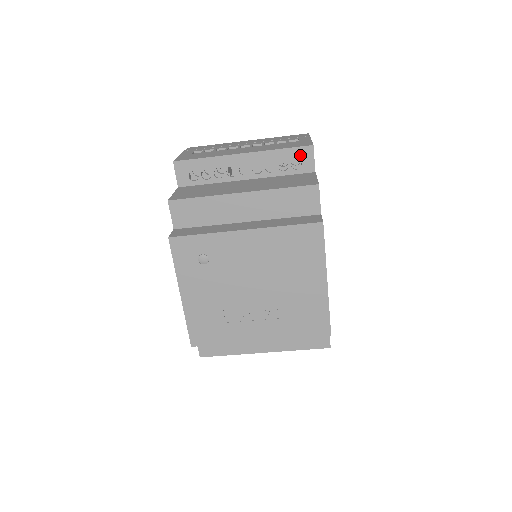
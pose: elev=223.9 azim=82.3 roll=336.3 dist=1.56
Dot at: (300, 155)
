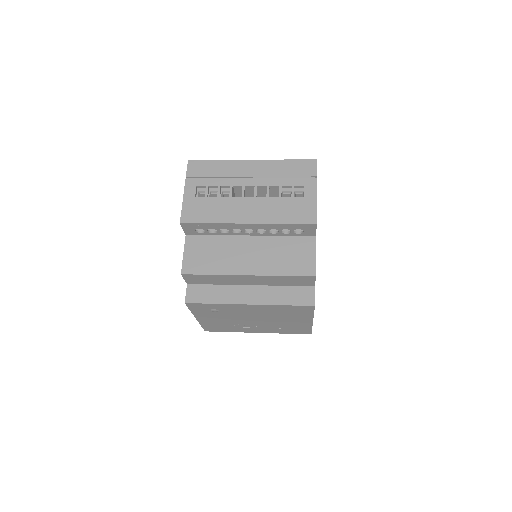
Dot at: (303, 228)
